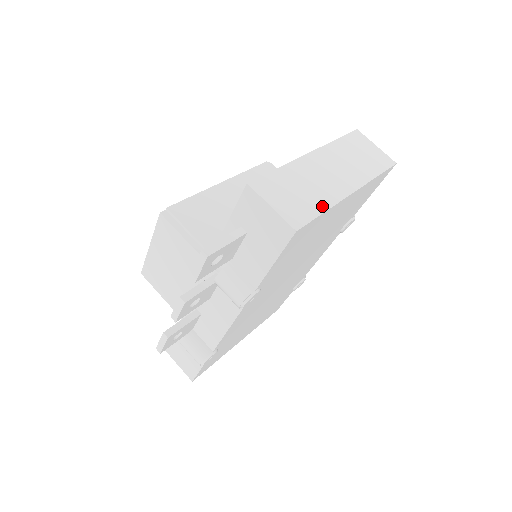
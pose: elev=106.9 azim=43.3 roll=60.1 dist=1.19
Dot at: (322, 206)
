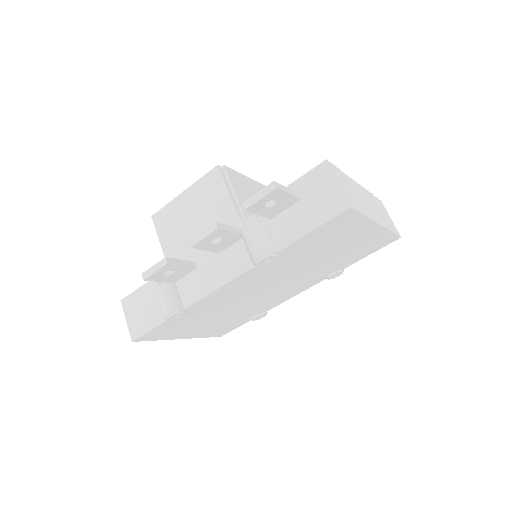
Dot at: (364, 212)
